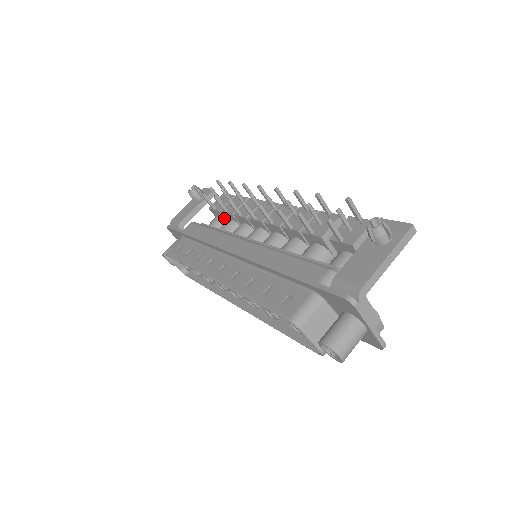
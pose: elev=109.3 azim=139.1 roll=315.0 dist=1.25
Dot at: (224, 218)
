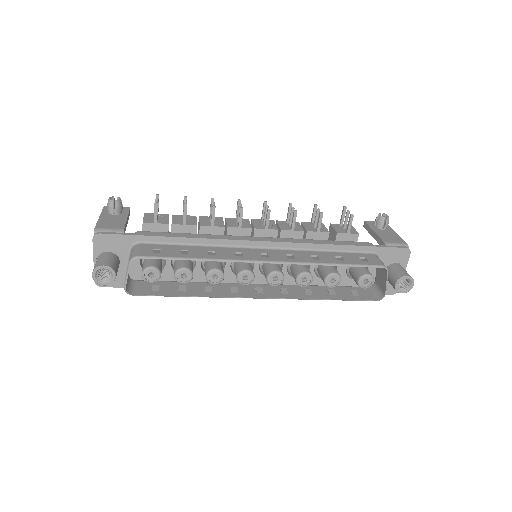
Dot at: occluded
